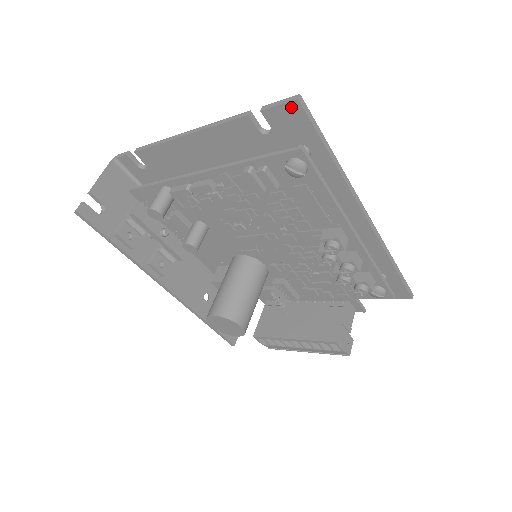
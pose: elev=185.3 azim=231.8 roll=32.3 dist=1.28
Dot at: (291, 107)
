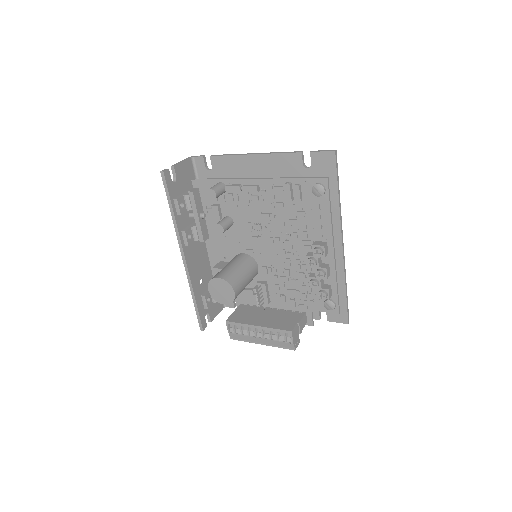
Dot at: (329, 155)
